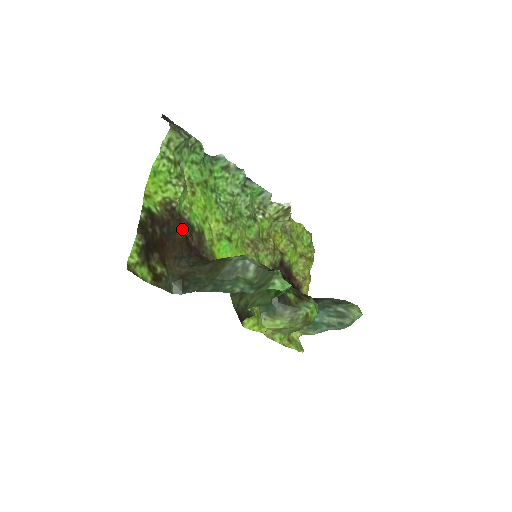
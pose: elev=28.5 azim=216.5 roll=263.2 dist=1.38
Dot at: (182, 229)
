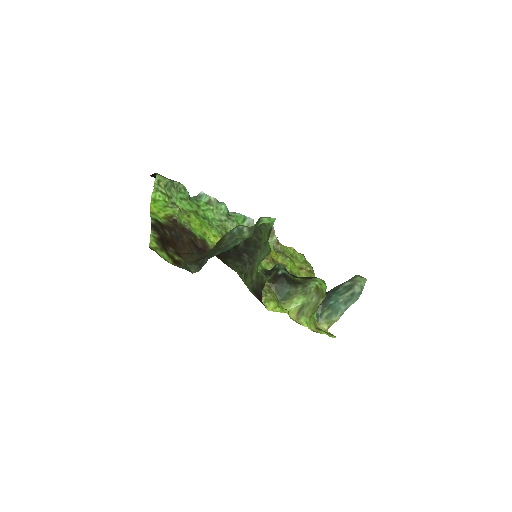
Dot at: (187, 235)
